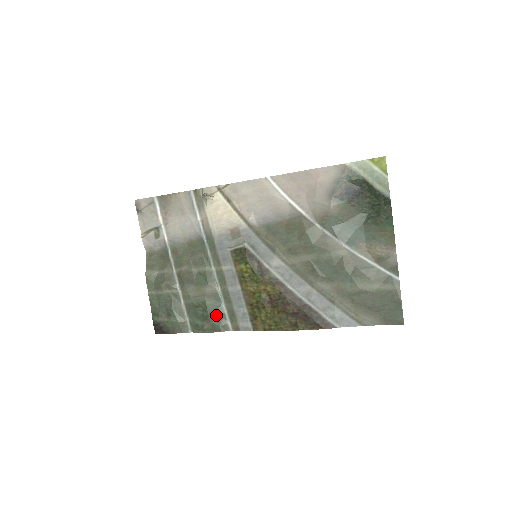
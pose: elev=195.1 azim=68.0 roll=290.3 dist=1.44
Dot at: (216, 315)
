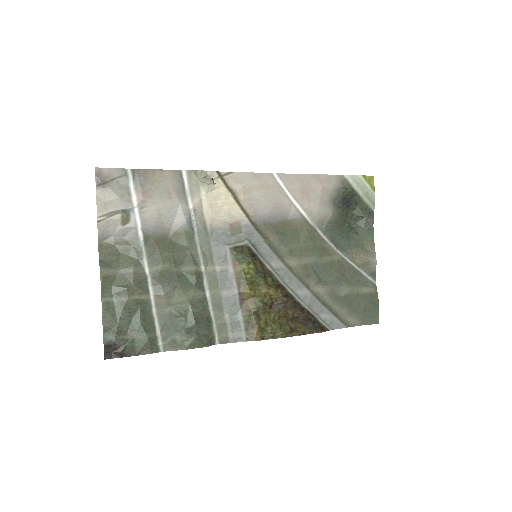
Dot at: (203, 326)
